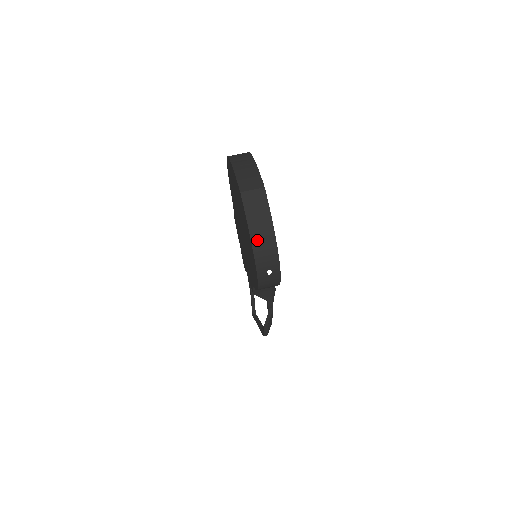
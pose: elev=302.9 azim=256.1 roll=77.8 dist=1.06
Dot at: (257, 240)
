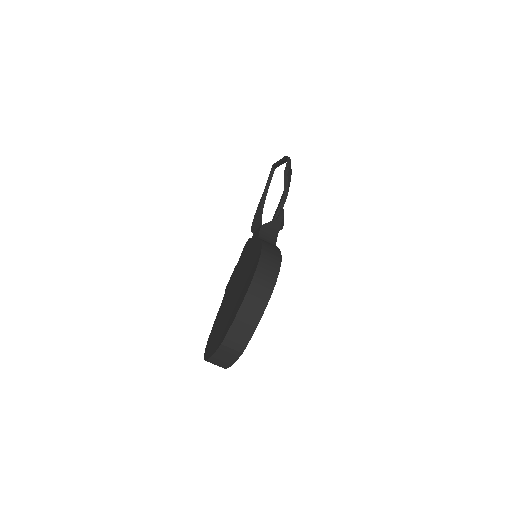
Dot at: (213, 362)
